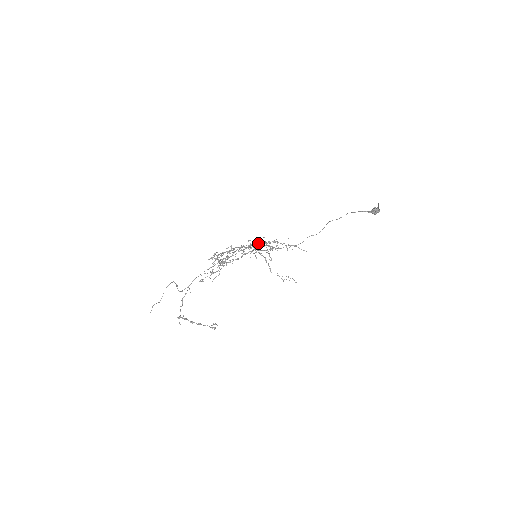
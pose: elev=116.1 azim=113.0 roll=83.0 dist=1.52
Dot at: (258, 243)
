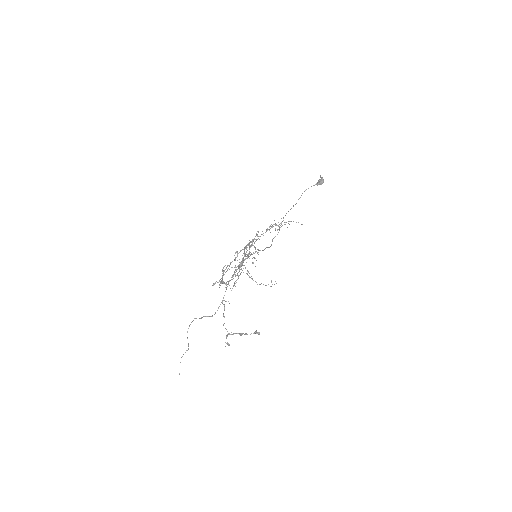
Dot at: occluded
